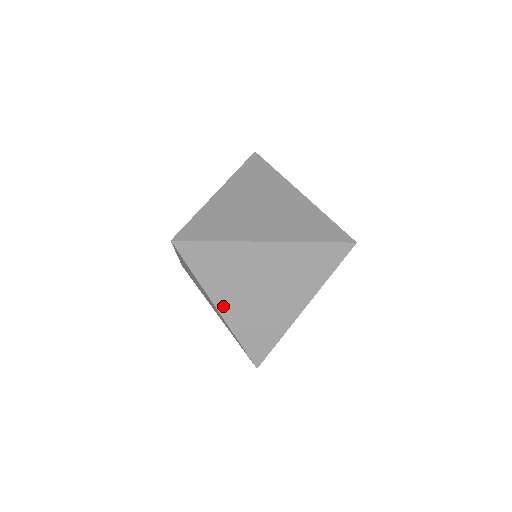
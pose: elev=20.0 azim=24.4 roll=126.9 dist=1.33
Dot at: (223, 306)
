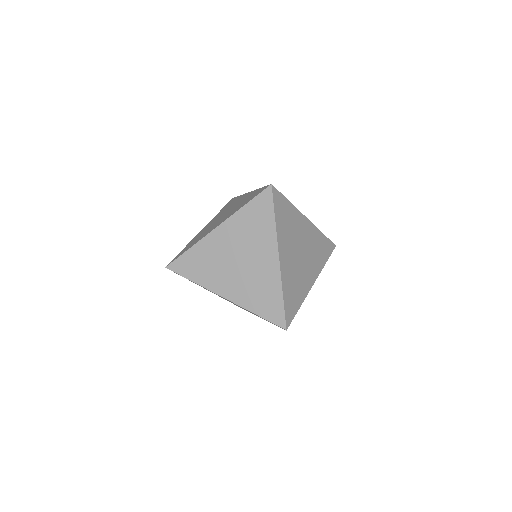
Dot at: (225, 292)
